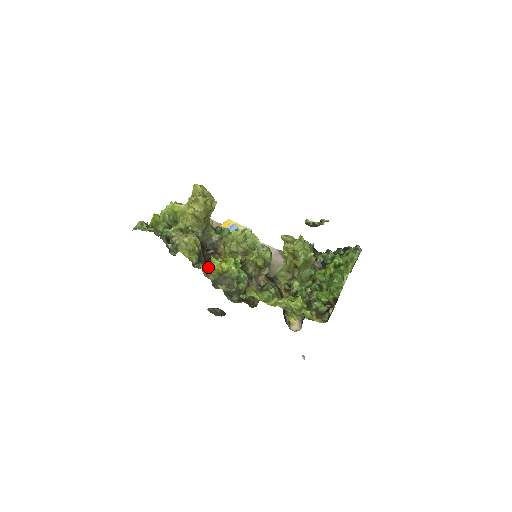
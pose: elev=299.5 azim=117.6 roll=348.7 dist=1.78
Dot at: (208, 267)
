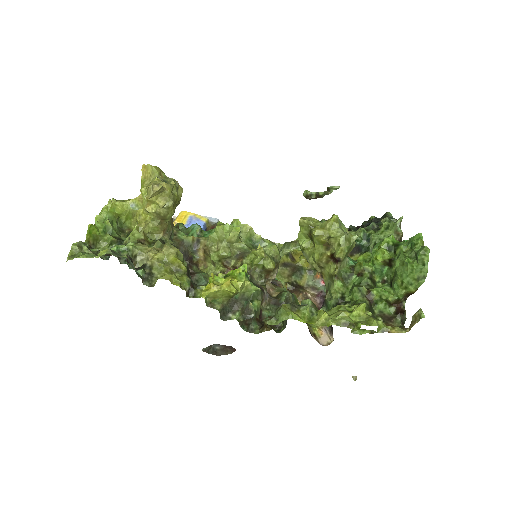
Dot at: (213, 292)
